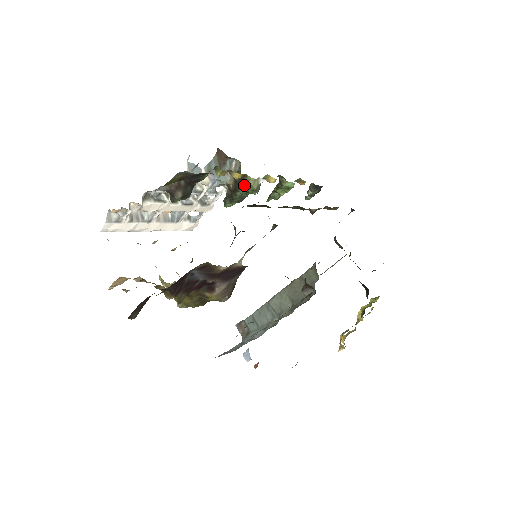
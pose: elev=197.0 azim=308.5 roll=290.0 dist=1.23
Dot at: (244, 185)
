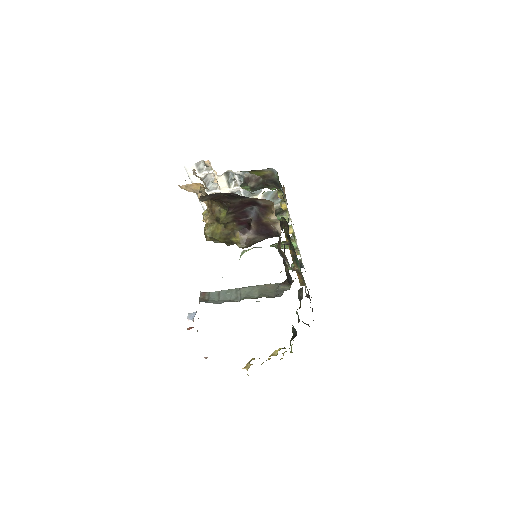
Dot at: (280, 216)
